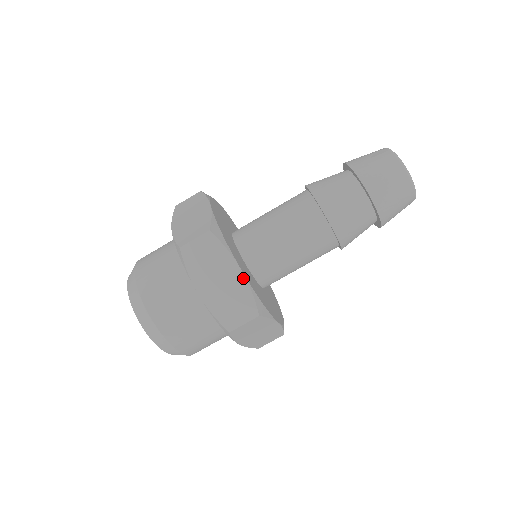
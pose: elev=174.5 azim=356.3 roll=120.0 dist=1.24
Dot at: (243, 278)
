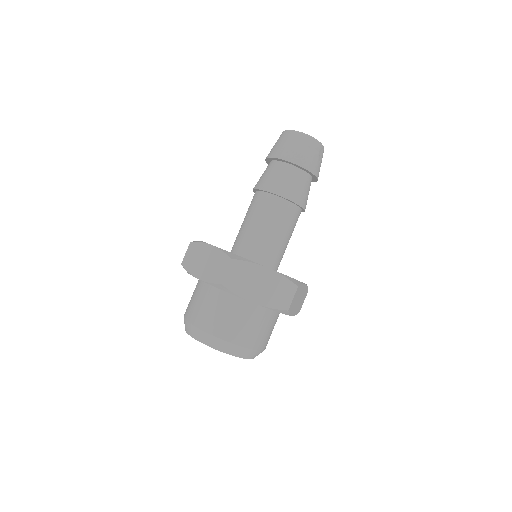
Dot at: (214, 248)
